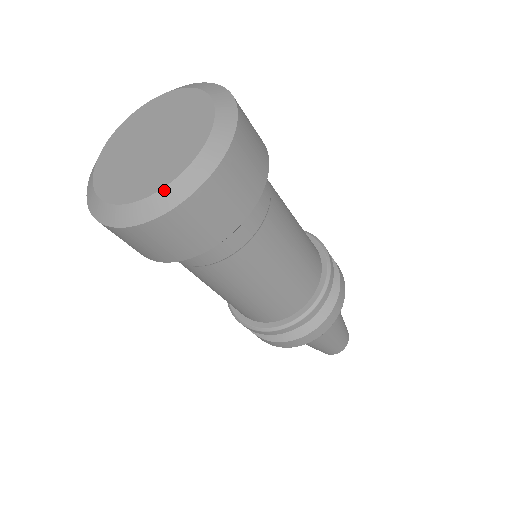
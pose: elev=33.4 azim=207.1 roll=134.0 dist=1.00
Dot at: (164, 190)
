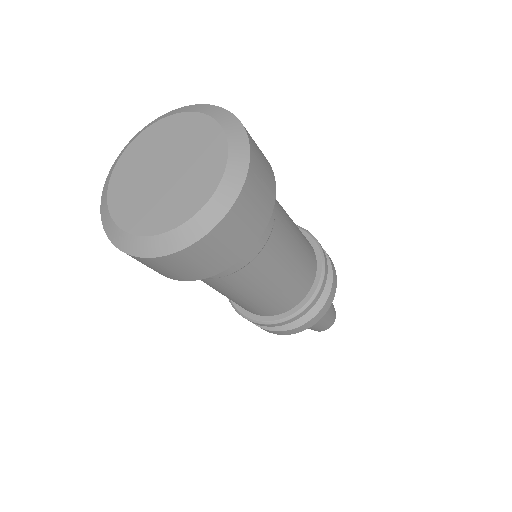
Dot at: (224, 178)
